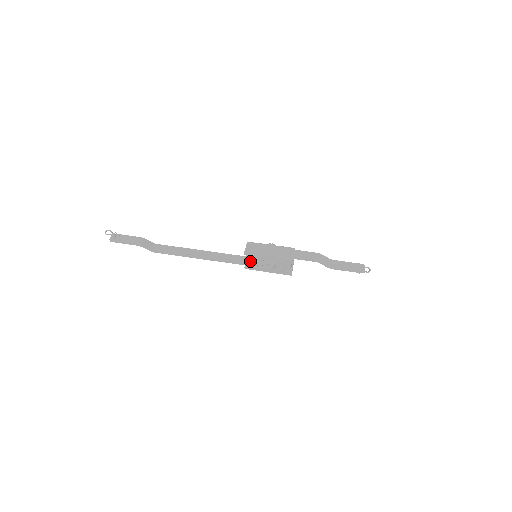
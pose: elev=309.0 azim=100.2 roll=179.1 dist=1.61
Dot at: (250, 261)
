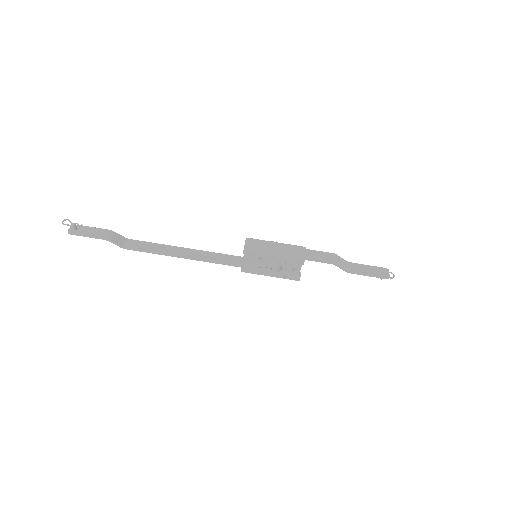
Dot at: (248, 262)
